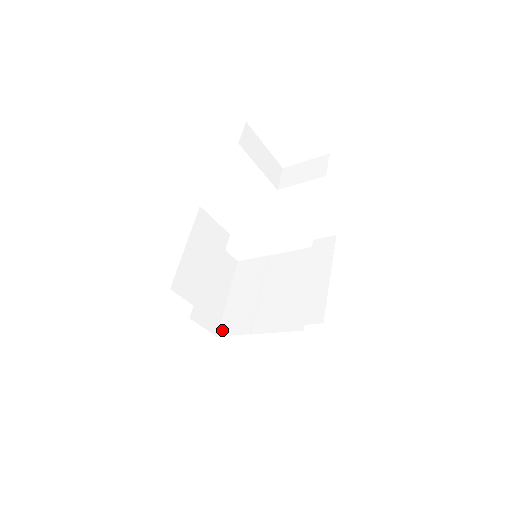
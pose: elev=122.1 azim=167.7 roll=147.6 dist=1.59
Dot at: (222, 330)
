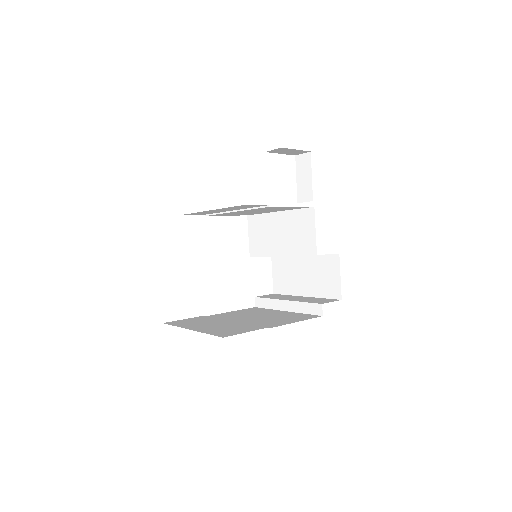
Dot at: (224, 334)
